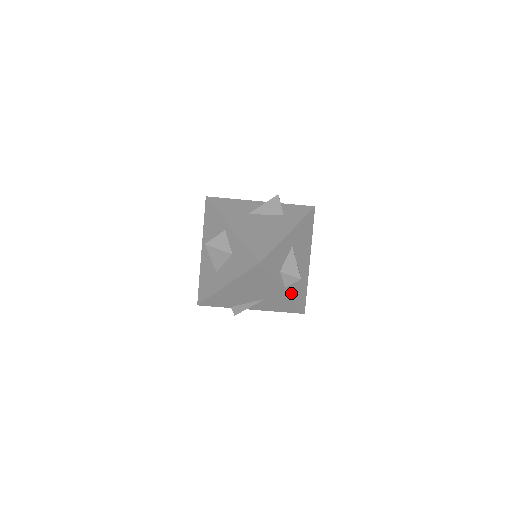
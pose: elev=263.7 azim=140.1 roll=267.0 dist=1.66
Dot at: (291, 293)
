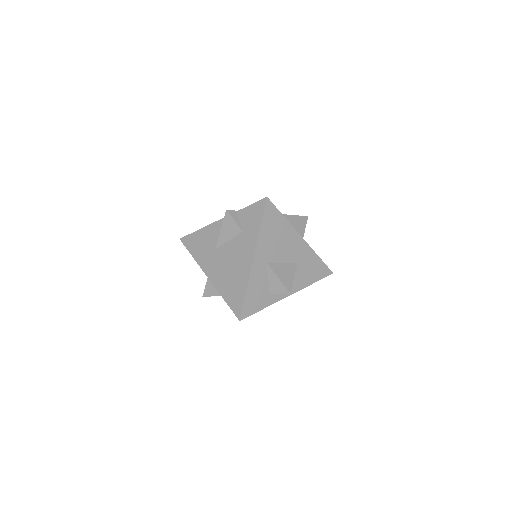
Dot at: (300, 286)
